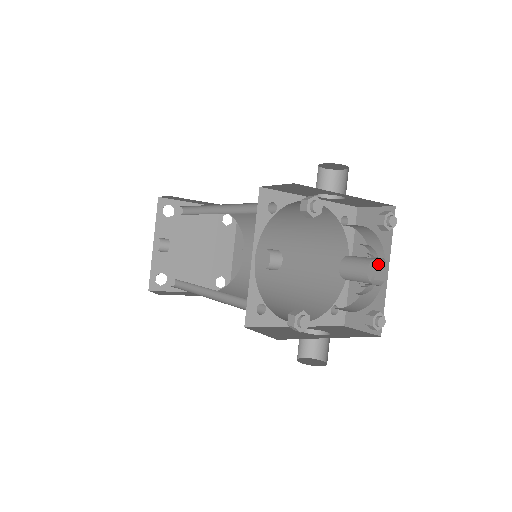
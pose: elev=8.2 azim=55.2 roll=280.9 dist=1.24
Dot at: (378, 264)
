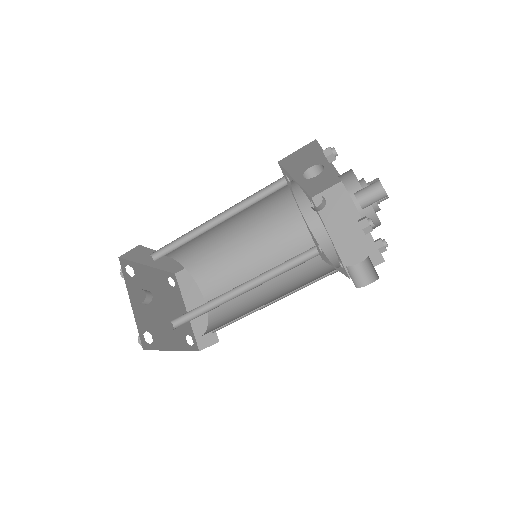
Dot at: occluded
